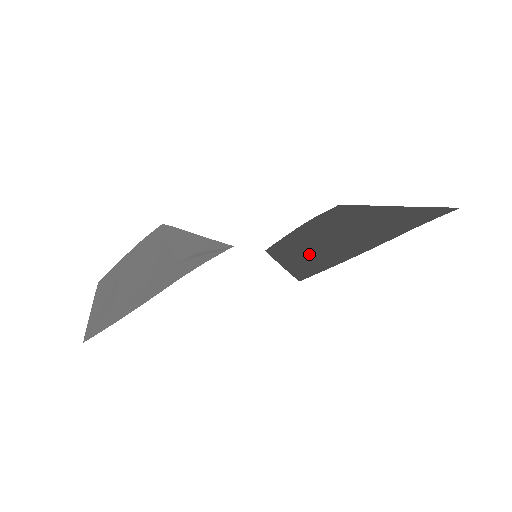
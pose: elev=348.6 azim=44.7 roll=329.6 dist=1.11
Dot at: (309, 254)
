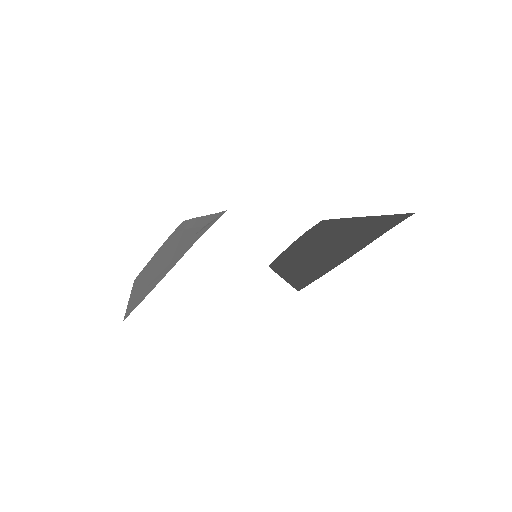
Dot at: (304, 265)
